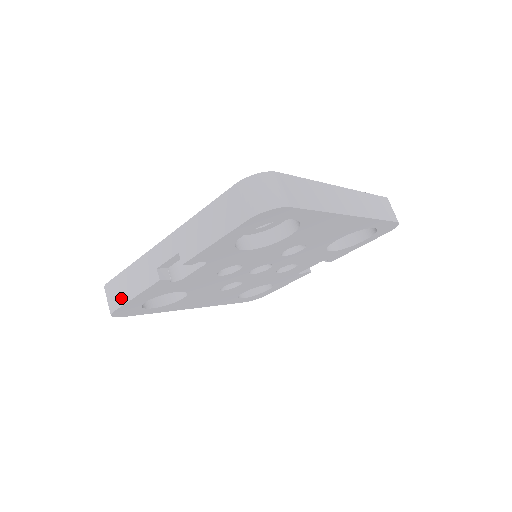
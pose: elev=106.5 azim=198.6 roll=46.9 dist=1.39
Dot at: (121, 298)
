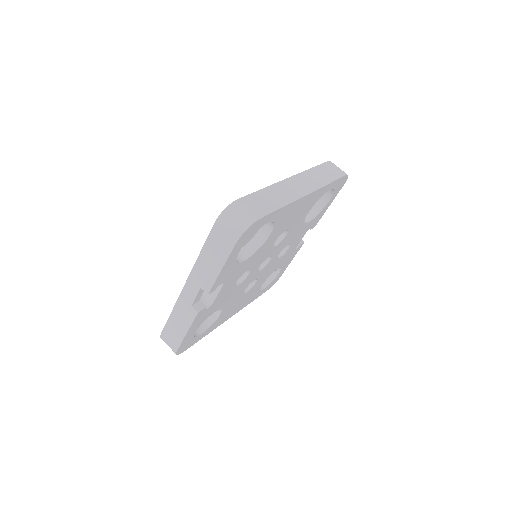
Dot at: (177, 339)
